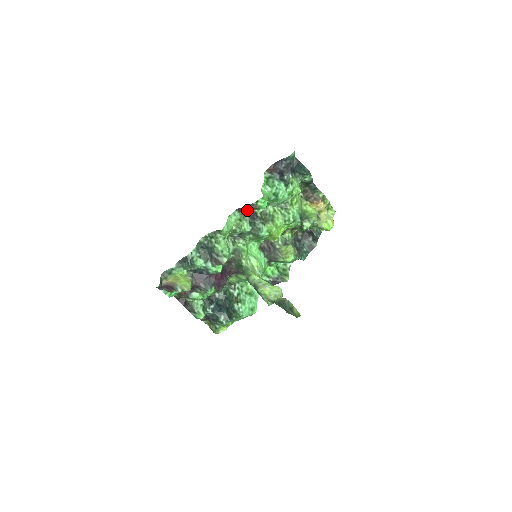
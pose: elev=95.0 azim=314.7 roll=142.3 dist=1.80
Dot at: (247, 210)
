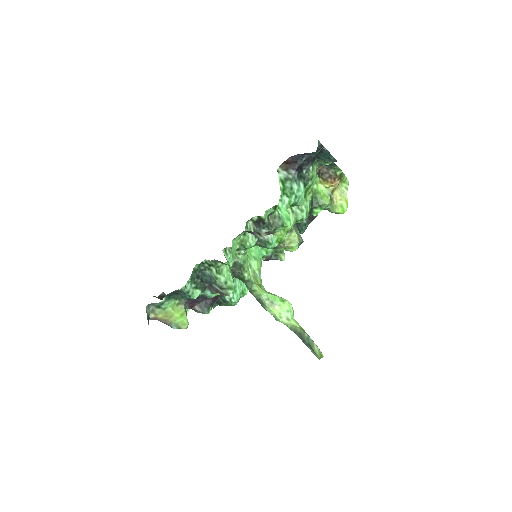
Dot at: (259, 235)
